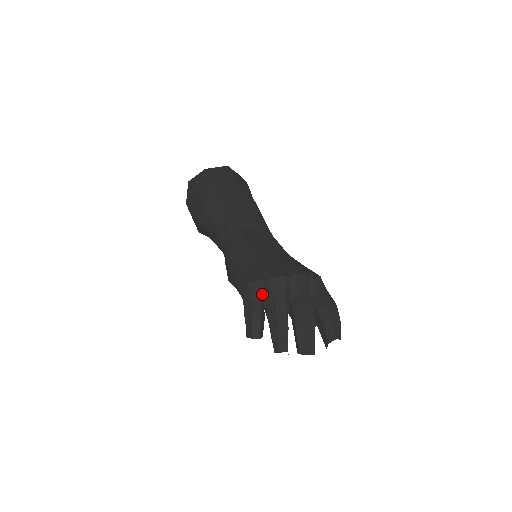
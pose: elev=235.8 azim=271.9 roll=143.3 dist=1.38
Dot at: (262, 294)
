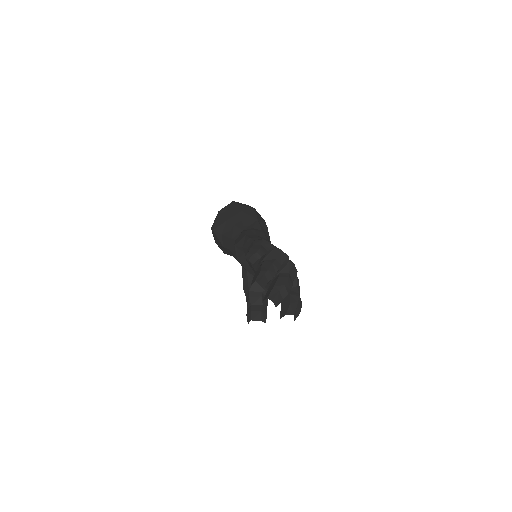
Dot at: (269, 250)
